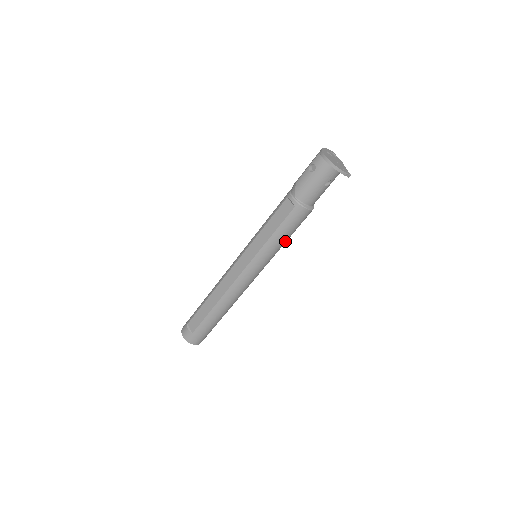
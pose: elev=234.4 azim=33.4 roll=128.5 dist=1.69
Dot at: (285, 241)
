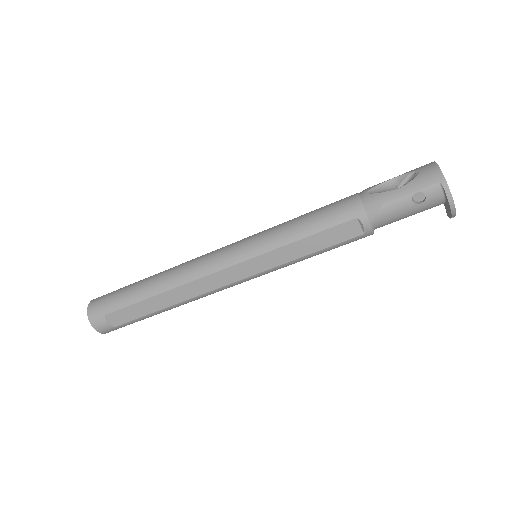
Dot at: occluded
